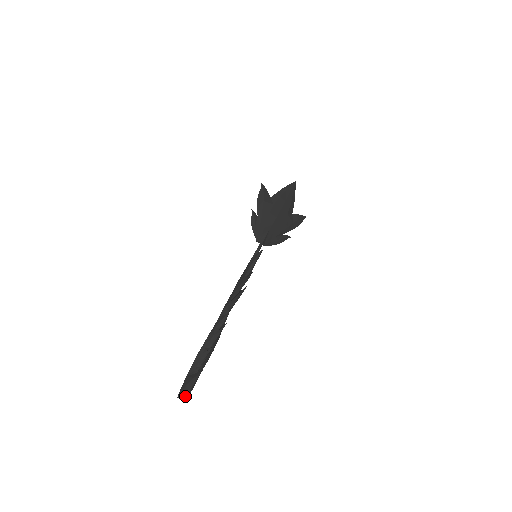
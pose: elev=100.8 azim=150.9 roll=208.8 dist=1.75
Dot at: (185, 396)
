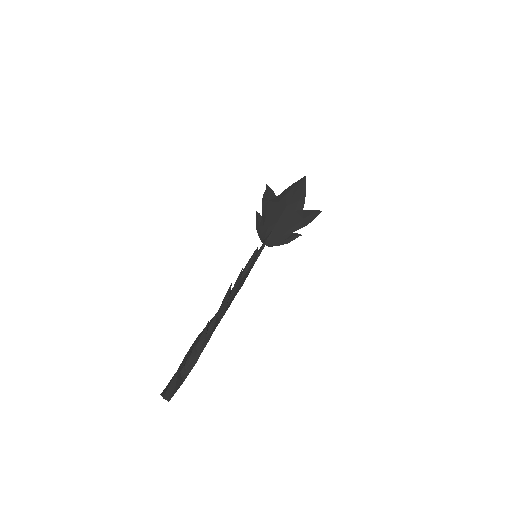
Dot at: (165, 394)
